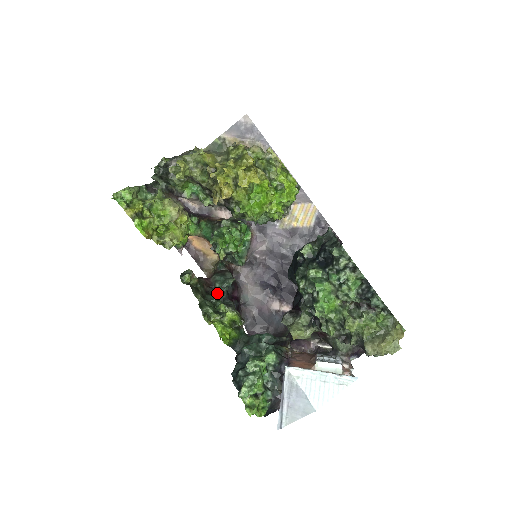
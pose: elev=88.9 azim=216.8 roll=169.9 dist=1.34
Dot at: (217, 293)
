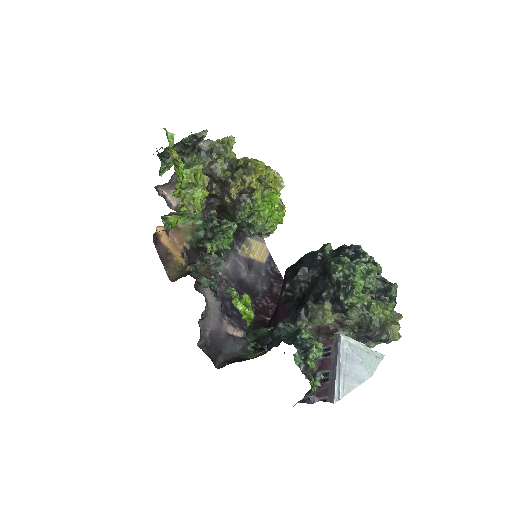
Dot at: (203, 287)
